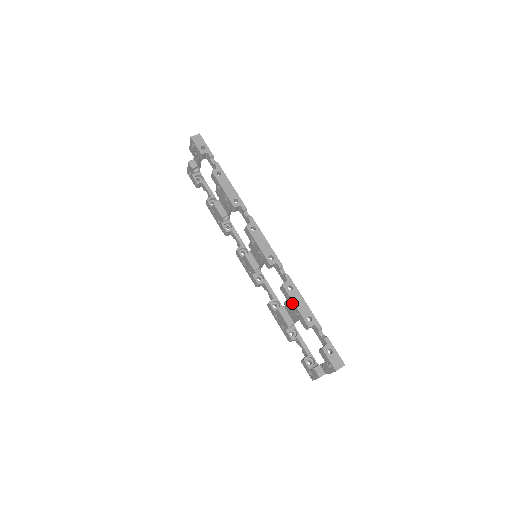
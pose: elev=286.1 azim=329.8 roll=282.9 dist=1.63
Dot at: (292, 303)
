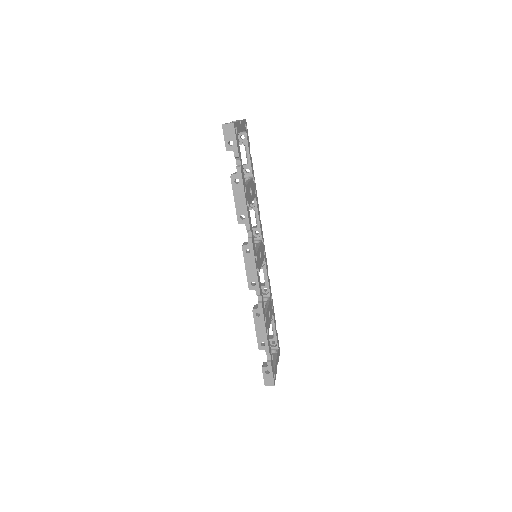
Dot at: (255, 325)
